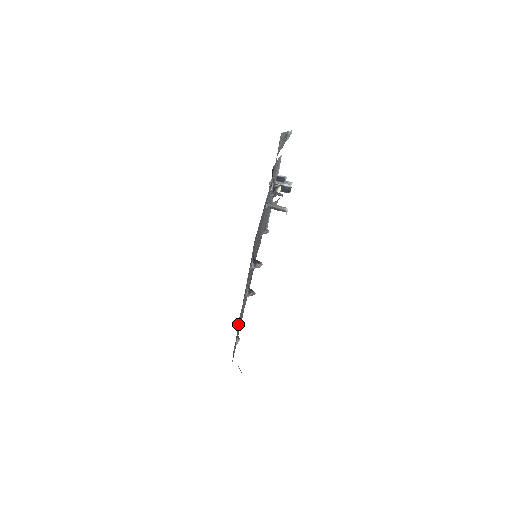
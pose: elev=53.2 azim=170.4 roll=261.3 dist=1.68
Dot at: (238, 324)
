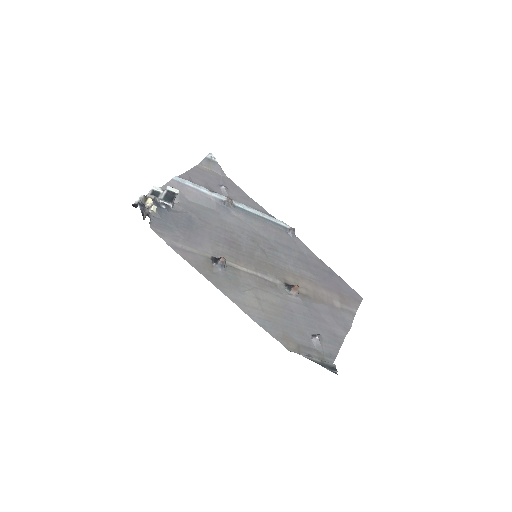
Dot at: (261, 321)
